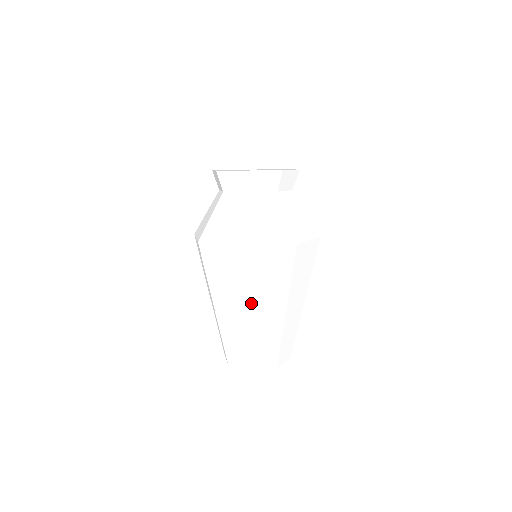
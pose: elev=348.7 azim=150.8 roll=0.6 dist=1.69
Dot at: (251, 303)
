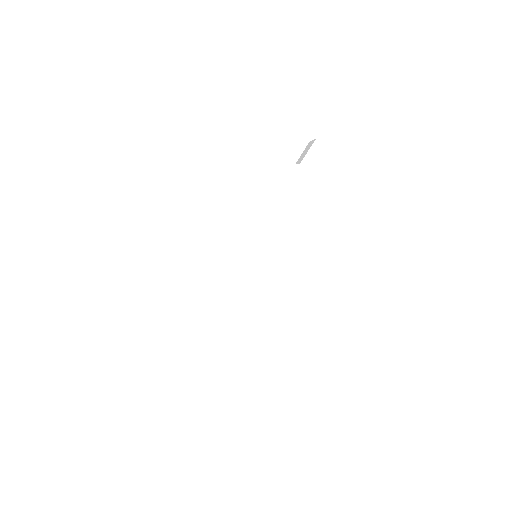
Dot at: (204, 284)
